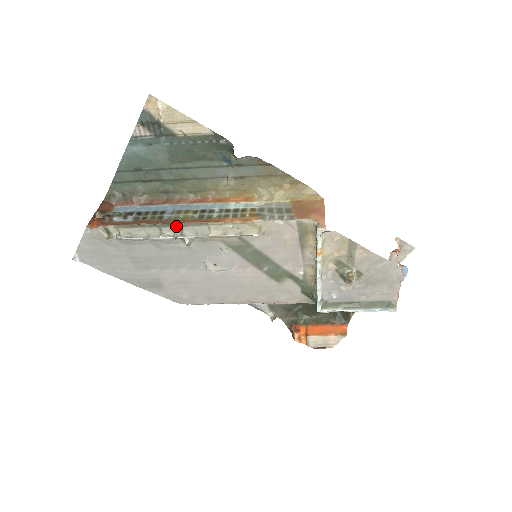
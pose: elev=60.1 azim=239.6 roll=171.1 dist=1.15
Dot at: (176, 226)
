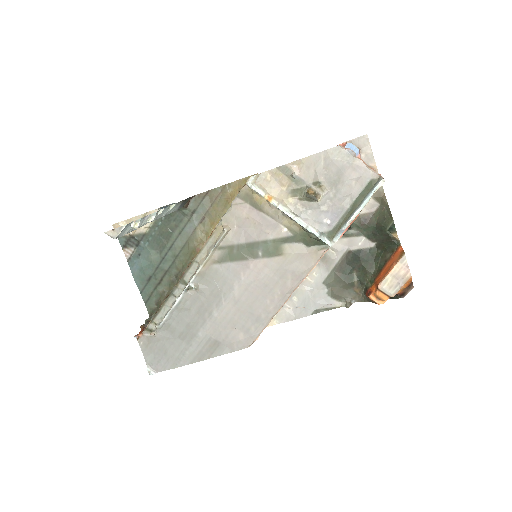
Dot at: (179, 283)
